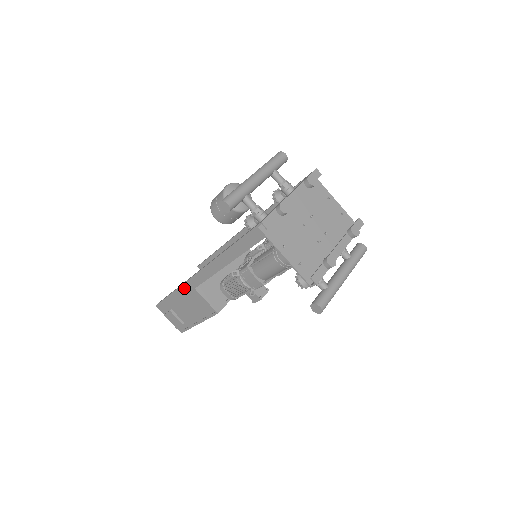
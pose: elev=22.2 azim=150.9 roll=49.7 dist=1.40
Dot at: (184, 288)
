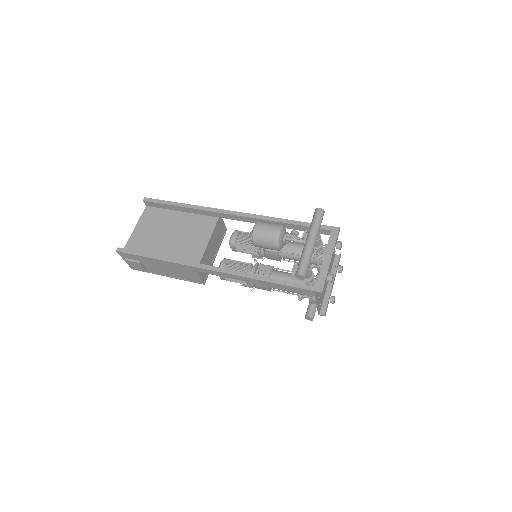
Dot at: (181, 266)
